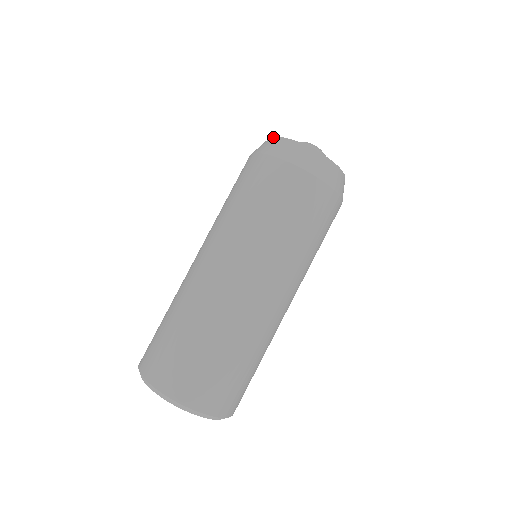
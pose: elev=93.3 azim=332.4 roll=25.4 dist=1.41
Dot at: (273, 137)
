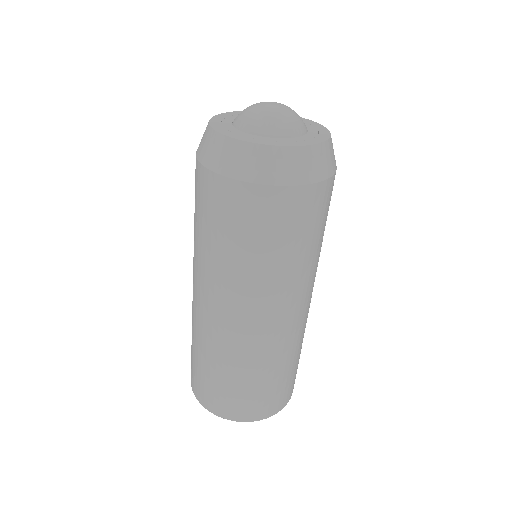
Dot at: (208, 126)
